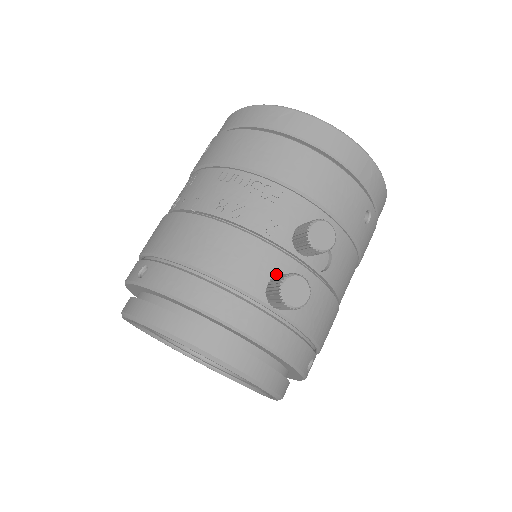
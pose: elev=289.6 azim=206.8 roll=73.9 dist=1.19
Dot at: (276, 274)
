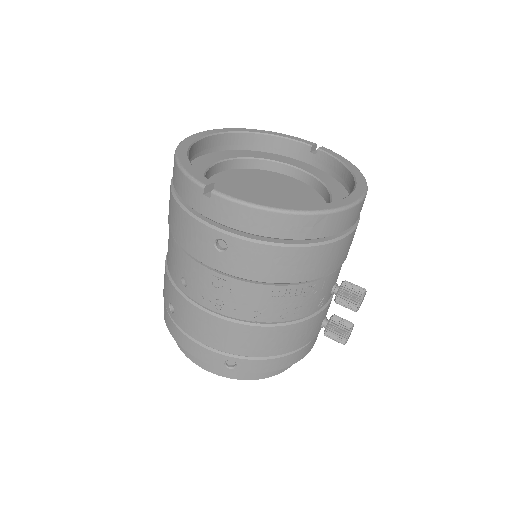
Dot at: occluded
